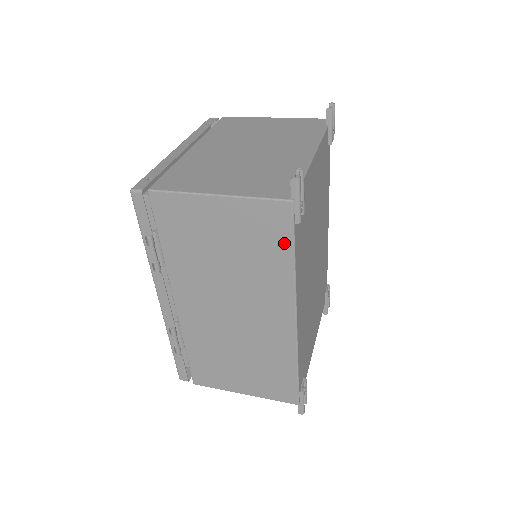
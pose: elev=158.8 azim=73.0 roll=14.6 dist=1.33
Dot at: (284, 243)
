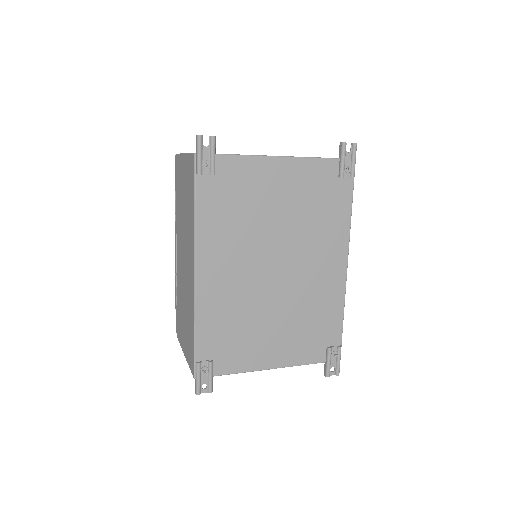
Dot at: (193, 192)
